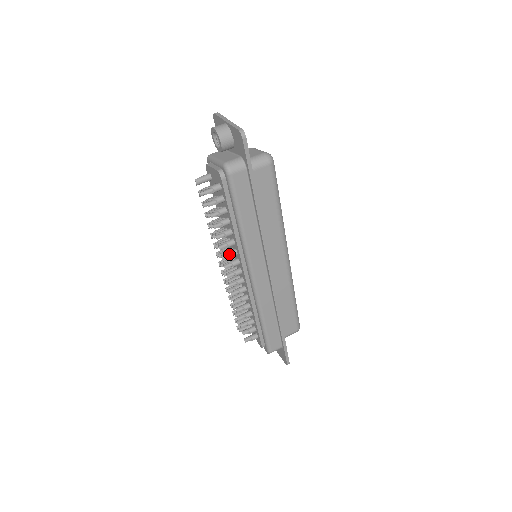
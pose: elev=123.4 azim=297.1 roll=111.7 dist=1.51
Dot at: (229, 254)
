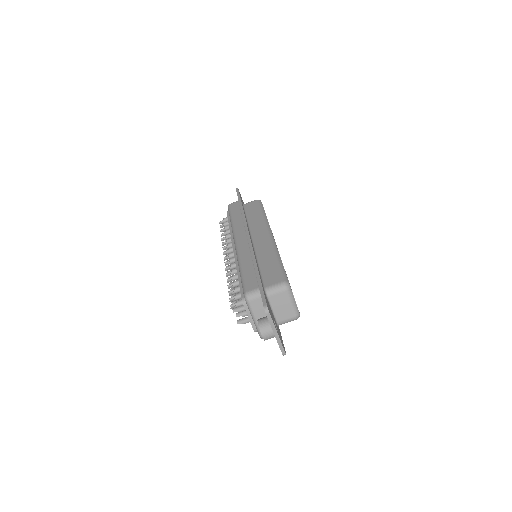
Dot at: occluded
